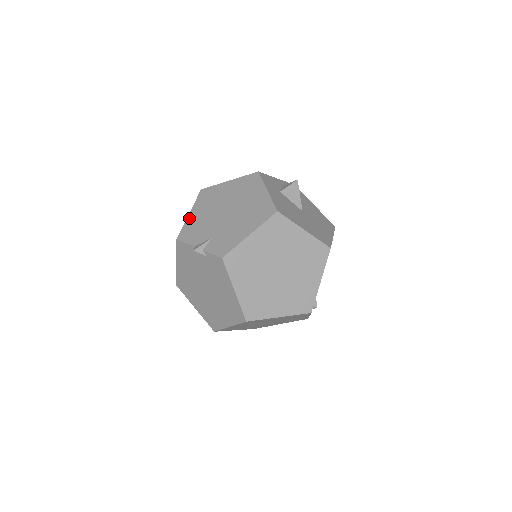
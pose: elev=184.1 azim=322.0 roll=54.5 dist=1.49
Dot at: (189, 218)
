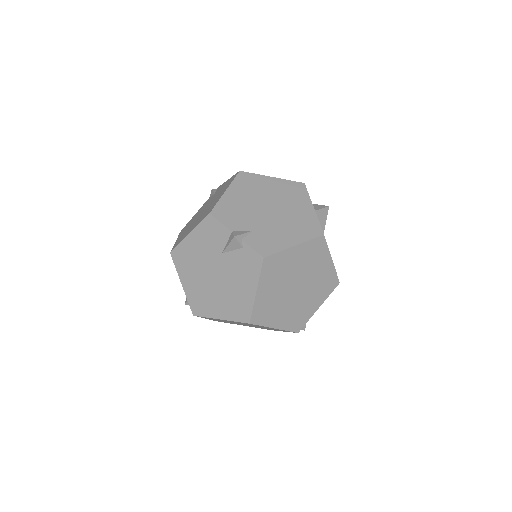
Dot at: (225, 196)
